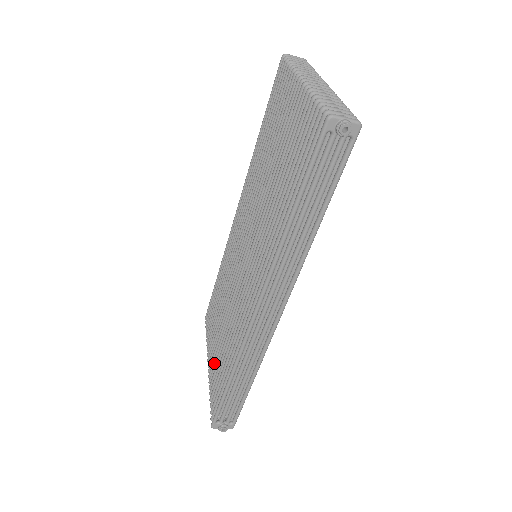
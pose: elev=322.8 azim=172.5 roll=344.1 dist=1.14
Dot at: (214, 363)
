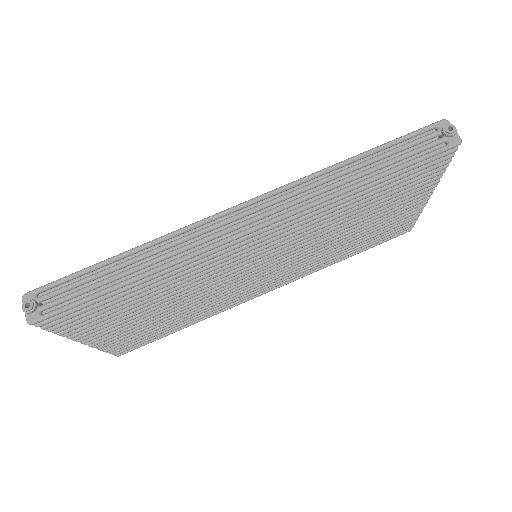
Dot at: occluded
